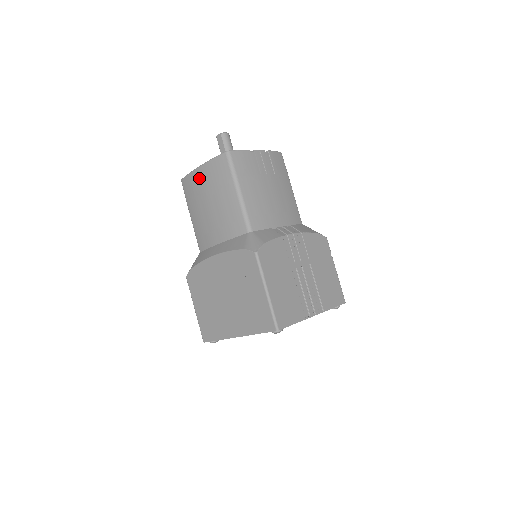
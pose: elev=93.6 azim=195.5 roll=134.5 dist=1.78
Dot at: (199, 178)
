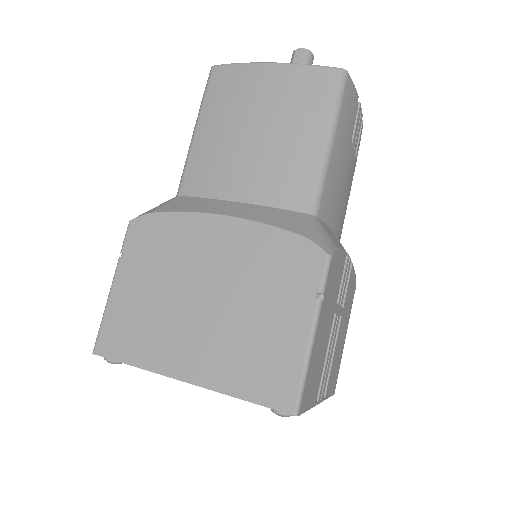
Dot at: (261, 79)
